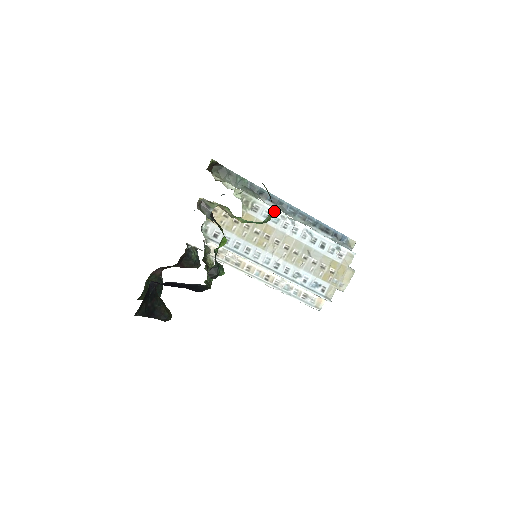
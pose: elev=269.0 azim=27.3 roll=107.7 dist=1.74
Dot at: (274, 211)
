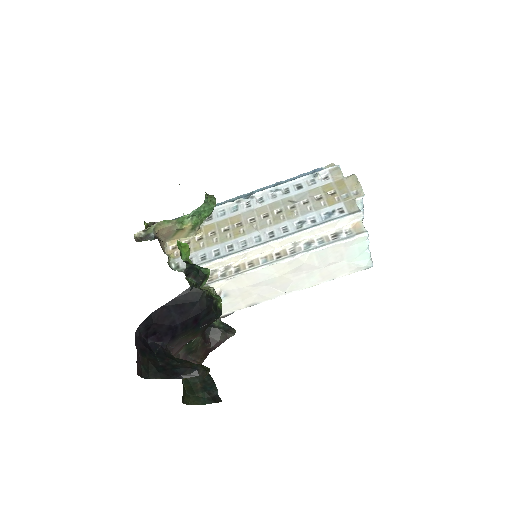
Dot at: (227, 205)
